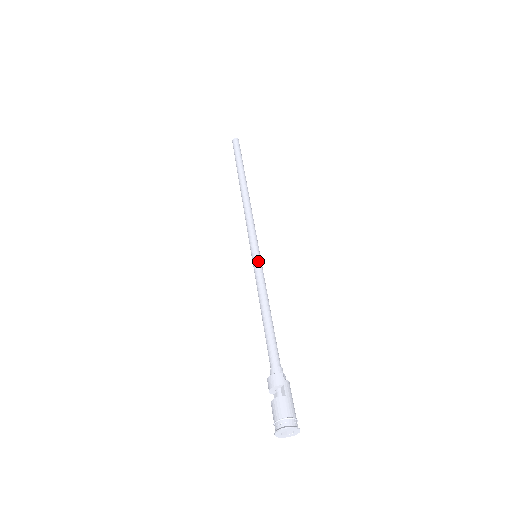
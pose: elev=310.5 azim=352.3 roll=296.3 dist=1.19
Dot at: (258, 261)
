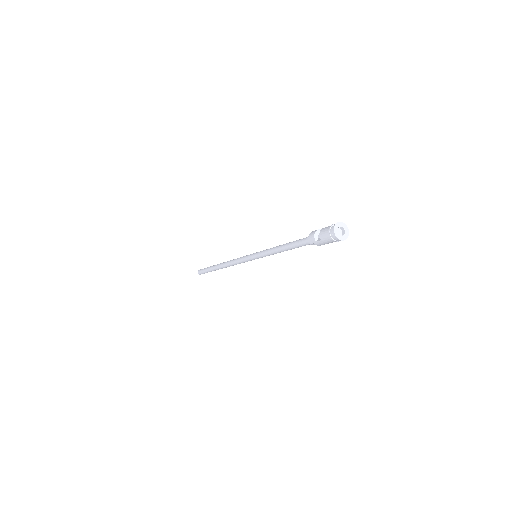
Dot at: occluded
